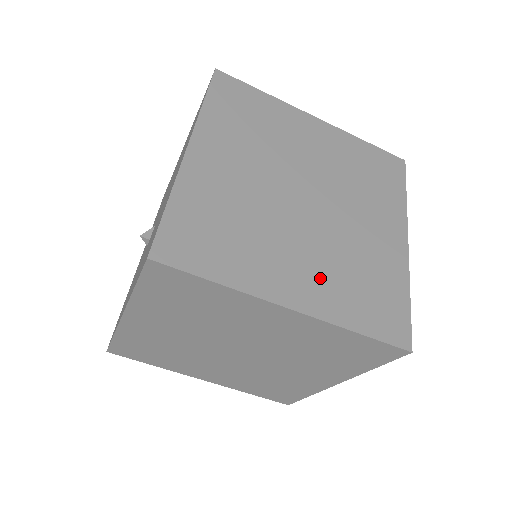
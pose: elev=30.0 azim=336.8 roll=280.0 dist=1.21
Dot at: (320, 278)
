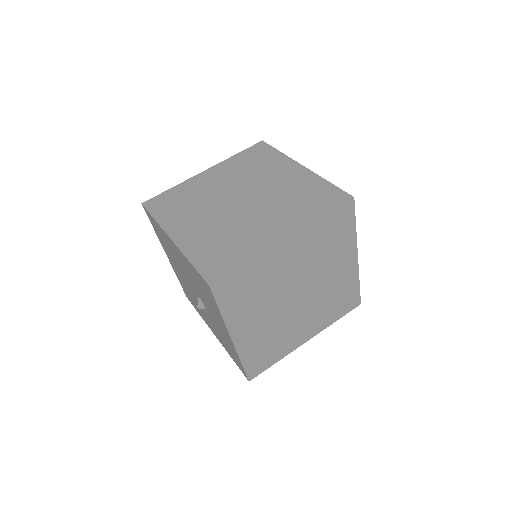
Dot at: (283, 217)
